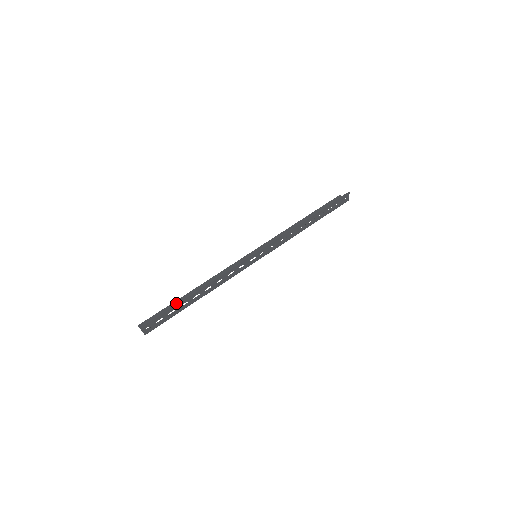
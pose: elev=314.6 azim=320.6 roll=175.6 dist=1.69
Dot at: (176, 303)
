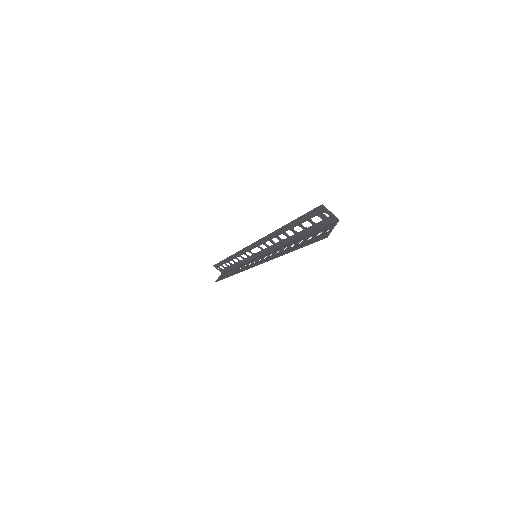
Dot at: (224, 263)
